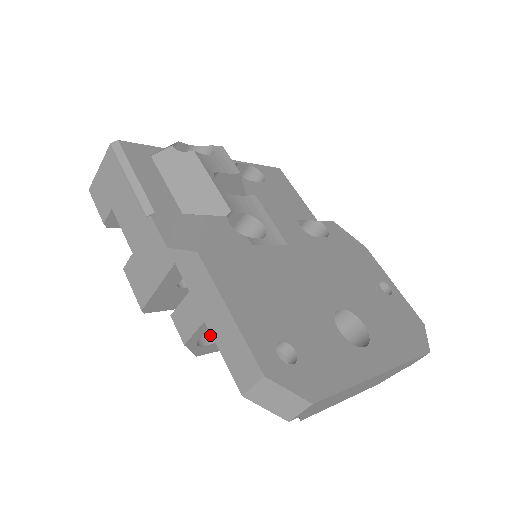
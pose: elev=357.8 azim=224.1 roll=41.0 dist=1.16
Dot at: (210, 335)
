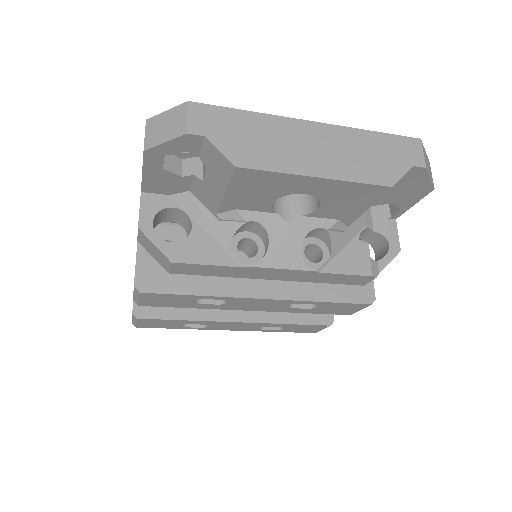
Dot at: occluded
